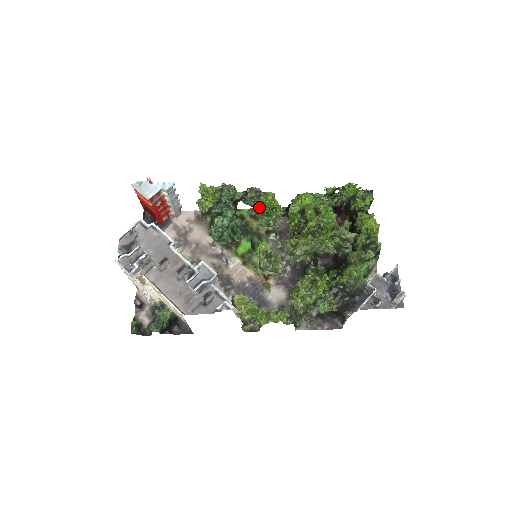
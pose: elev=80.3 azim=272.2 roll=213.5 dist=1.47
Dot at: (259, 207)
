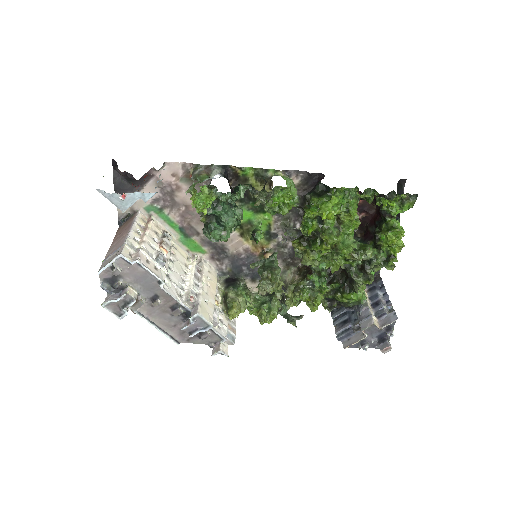
Dot at: (268, 206)
